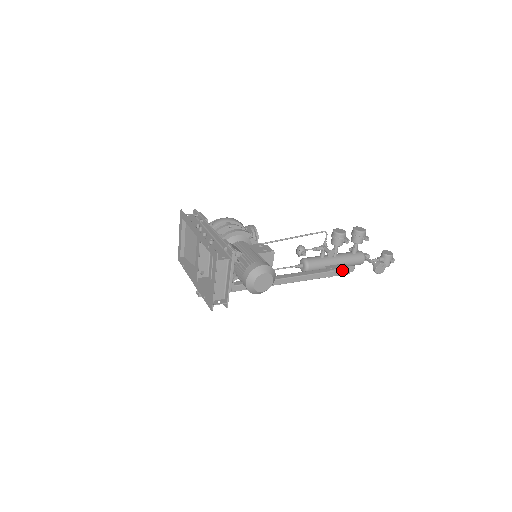
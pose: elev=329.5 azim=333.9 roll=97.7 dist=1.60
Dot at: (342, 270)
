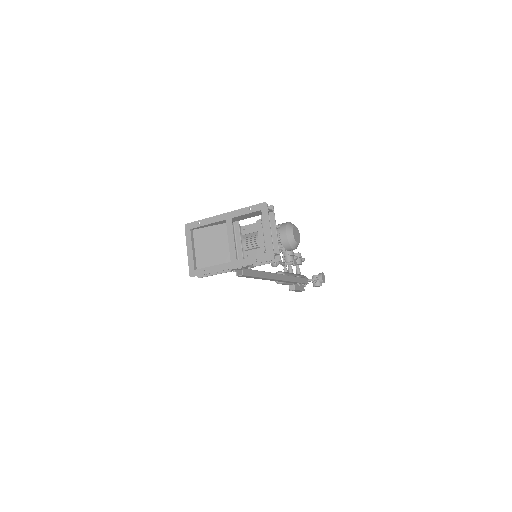
Dot at: (304, 278)
